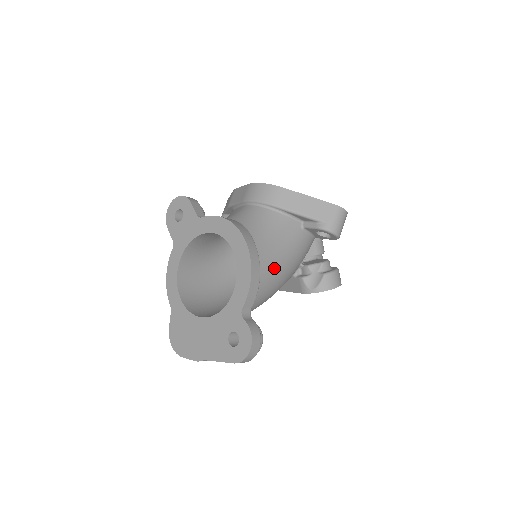
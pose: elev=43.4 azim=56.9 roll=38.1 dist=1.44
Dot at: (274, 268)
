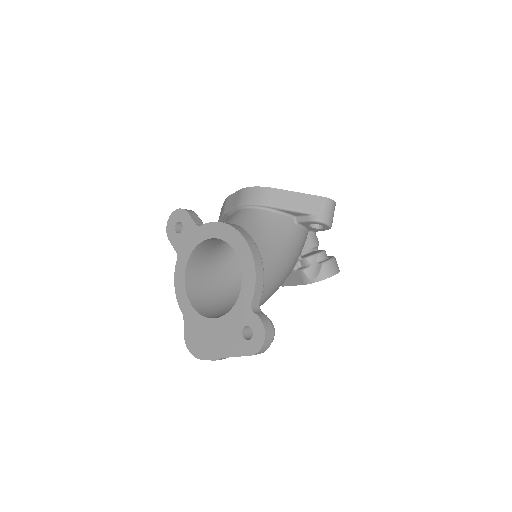
Dot at: (275, 263)
